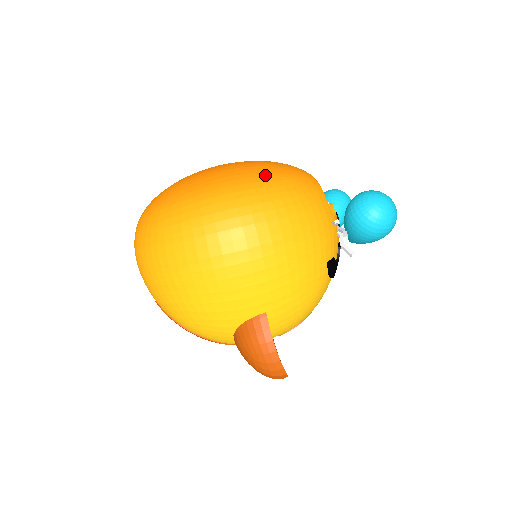
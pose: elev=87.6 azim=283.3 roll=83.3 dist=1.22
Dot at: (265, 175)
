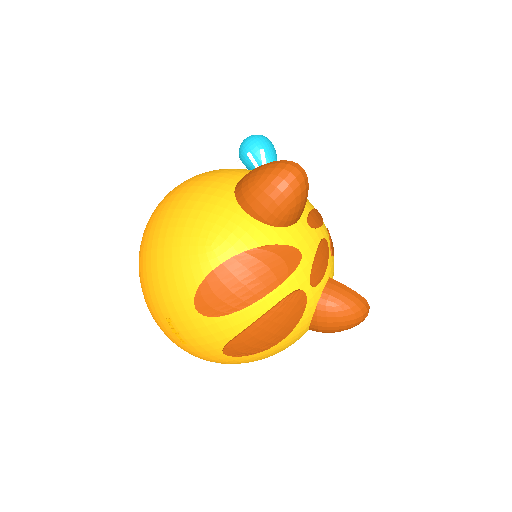
Dot at: occluded
